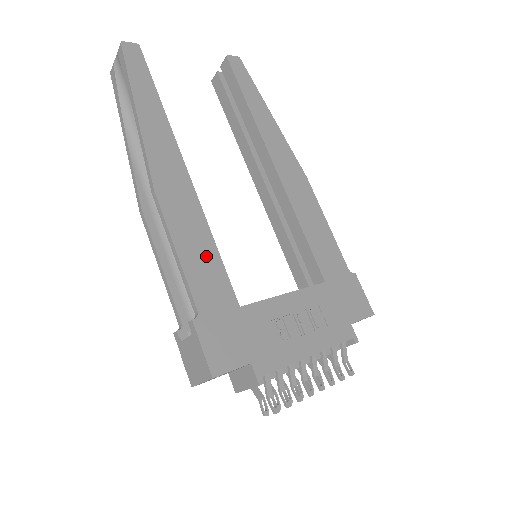
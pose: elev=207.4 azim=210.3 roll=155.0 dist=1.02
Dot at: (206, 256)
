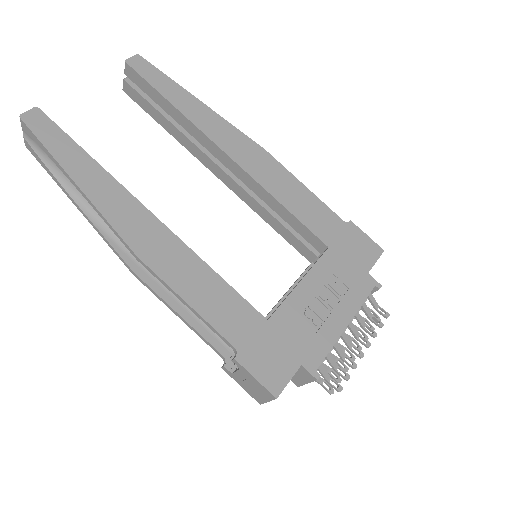
Dot at: (215, 291)
